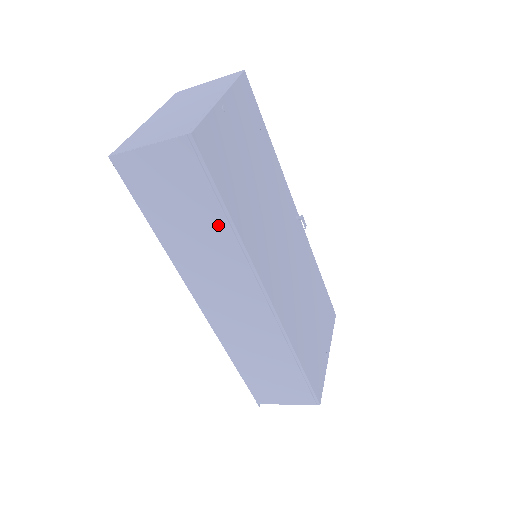
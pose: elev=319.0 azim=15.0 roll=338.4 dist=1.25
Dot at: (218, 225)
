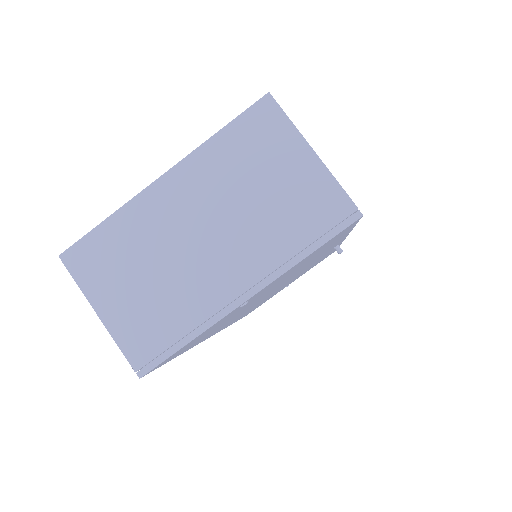
Dot at: occluded
